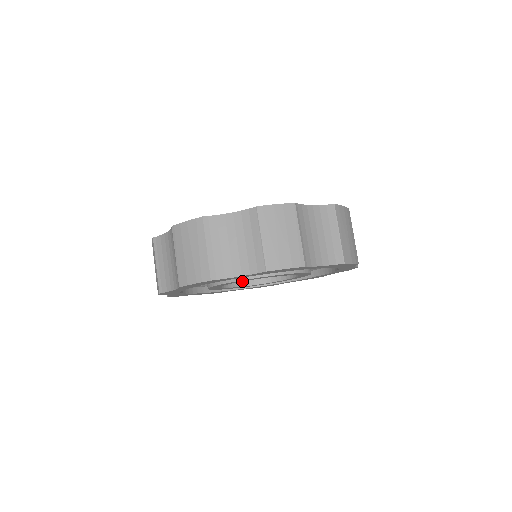
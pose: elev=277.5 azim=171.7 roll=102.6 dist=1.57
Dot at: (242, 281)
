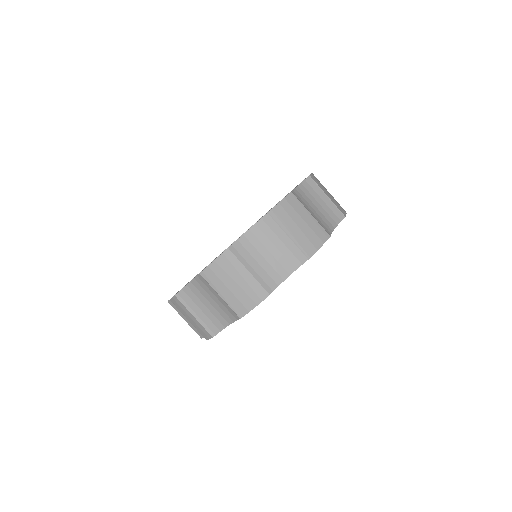
Dot at: occluded
